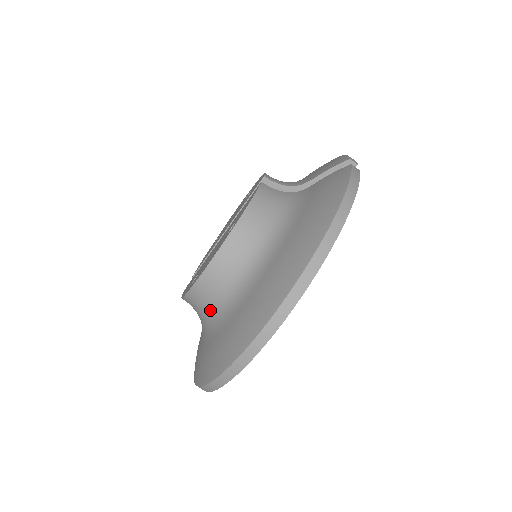
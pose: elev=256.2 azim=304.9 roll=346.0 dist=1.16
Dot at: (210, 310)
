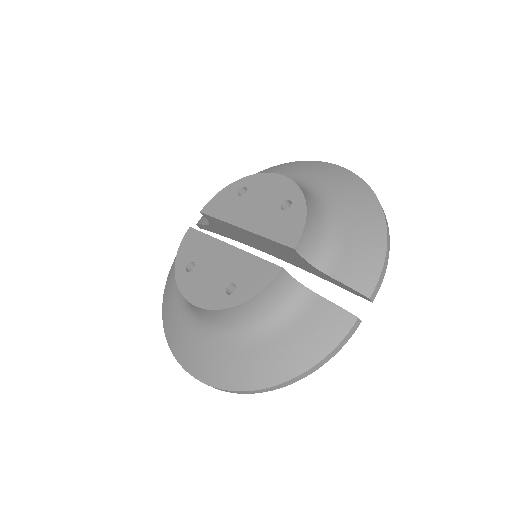
Dot at: (188, 303)
